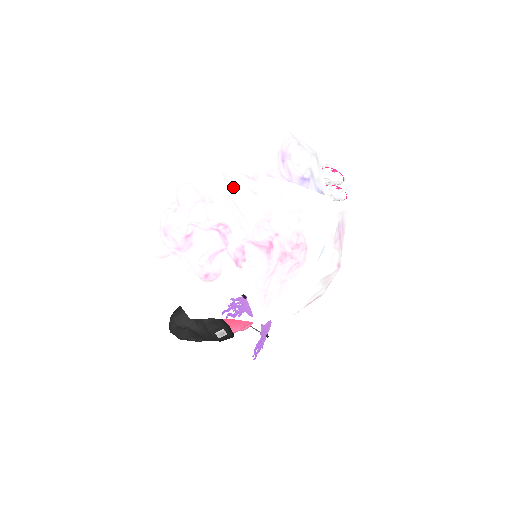
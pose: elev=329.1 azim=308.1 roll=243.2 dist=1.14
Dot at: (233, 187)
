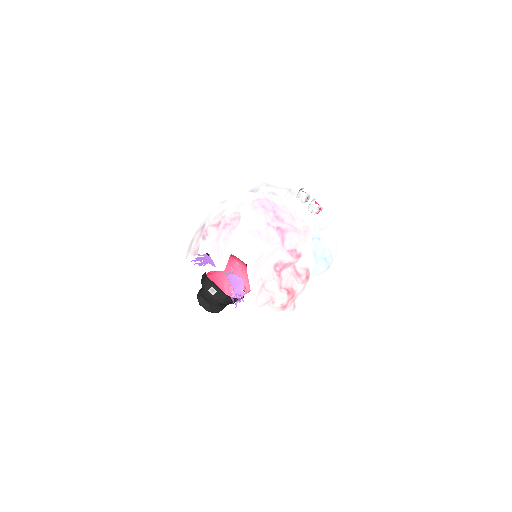
Dot at: occluded
